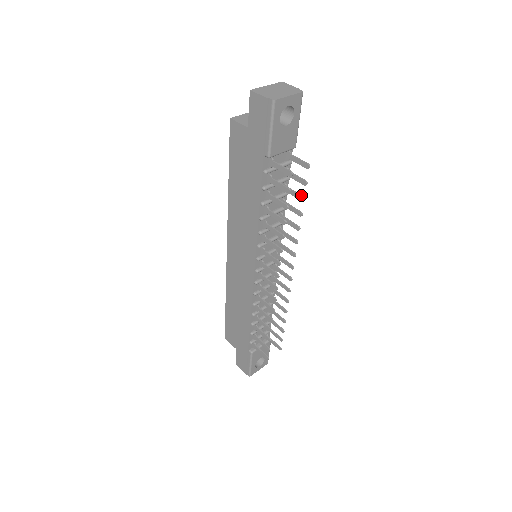
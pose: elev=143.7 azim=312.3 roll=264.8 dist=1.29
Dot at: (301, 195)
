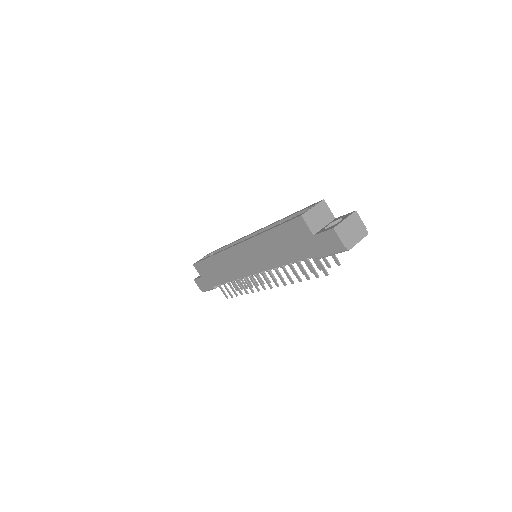
Dot at: occluded
